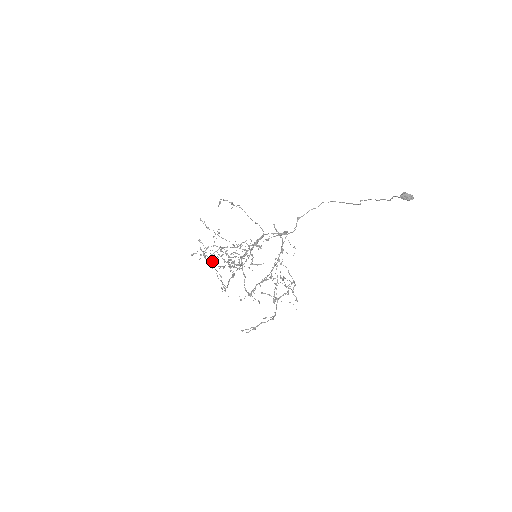
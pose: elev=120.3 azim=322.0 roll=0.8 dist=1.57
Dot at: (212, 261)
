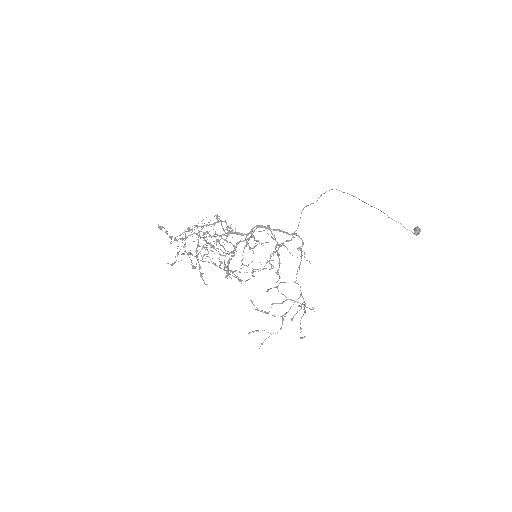
Dot at: (175, 238)
